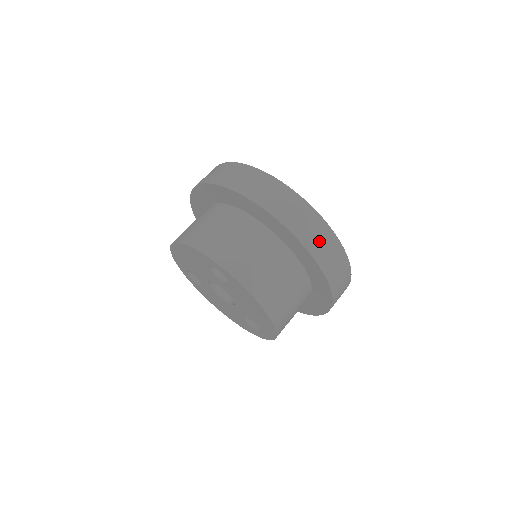
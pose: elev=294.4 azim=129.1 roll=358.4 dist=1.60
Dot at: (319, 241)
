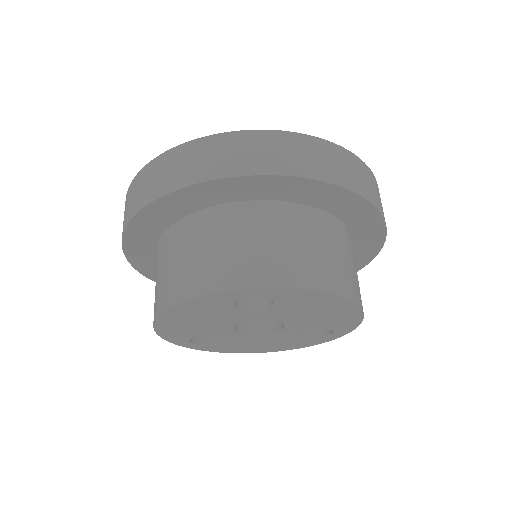
Dot at: (339, 167)
